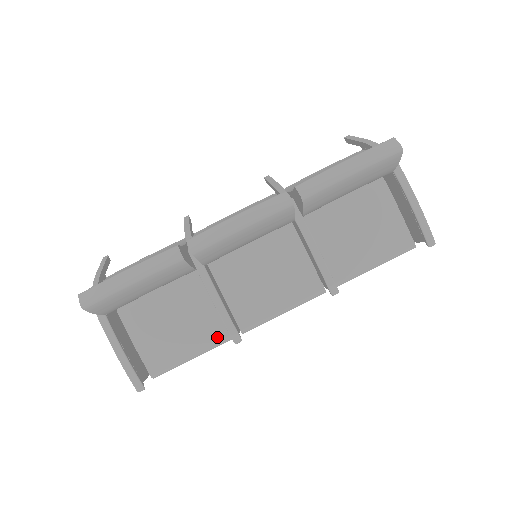
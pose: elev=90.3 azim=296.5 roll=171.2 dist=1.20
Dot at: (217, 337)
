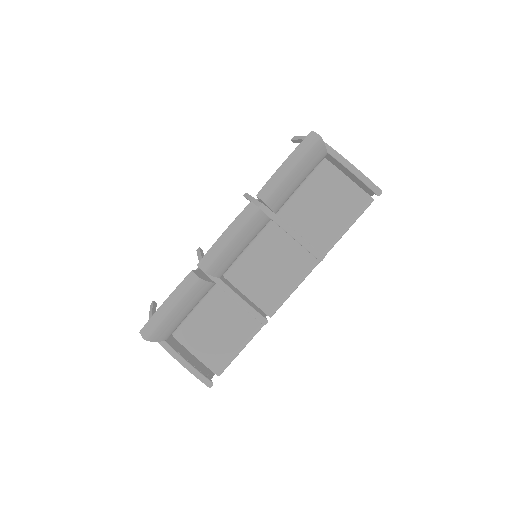
Dot at: (252, 327)
